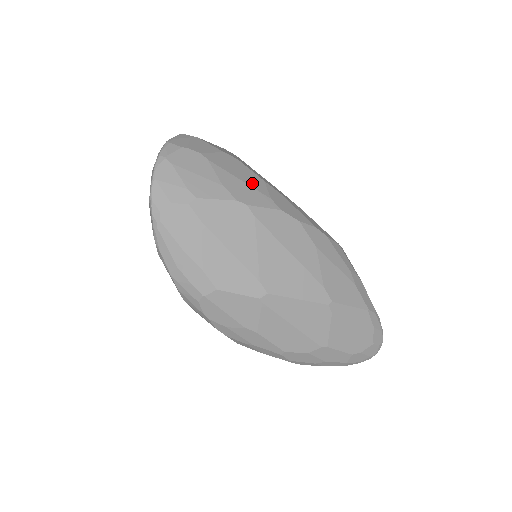
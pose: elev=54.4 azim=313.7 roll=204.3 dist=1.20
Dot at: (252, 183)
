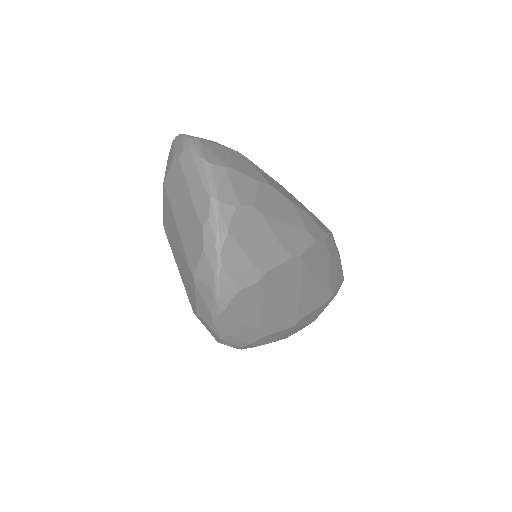
Dot at: (293, 219)
